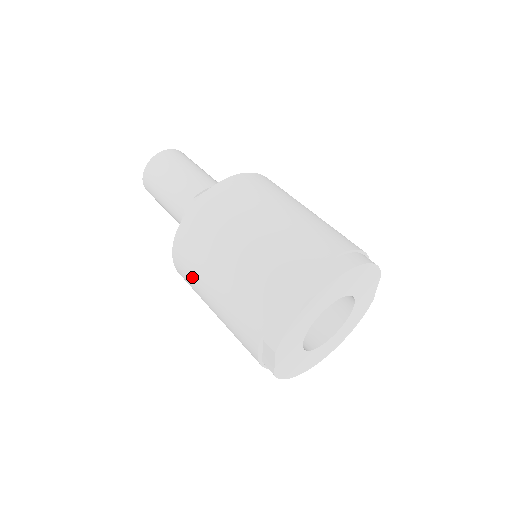
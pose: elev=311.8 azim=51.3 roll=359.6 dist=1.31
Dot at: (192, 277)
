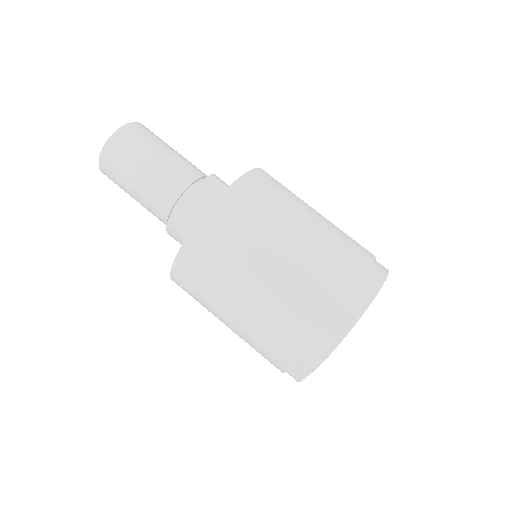
Dot at: (203, 291)
